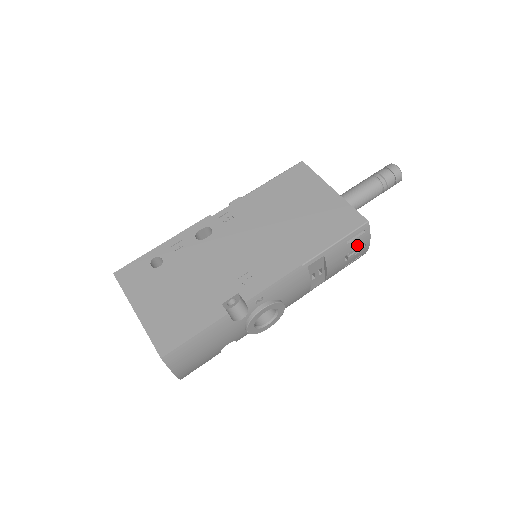
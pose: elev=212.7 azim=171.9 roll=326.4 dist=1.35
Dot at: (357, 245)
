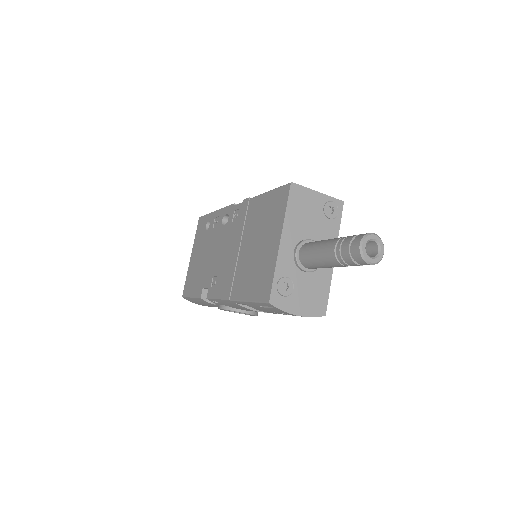
Dot at: (279, 312)
